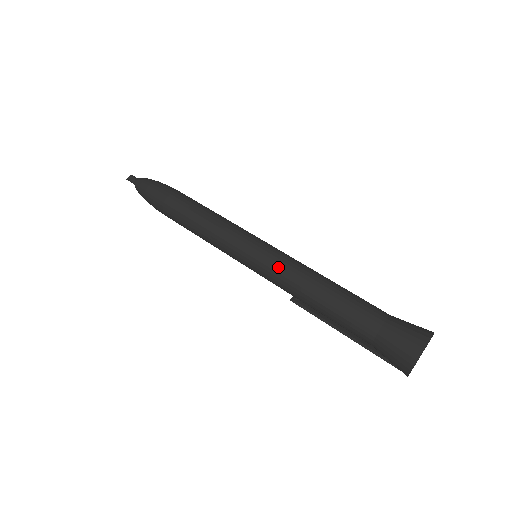
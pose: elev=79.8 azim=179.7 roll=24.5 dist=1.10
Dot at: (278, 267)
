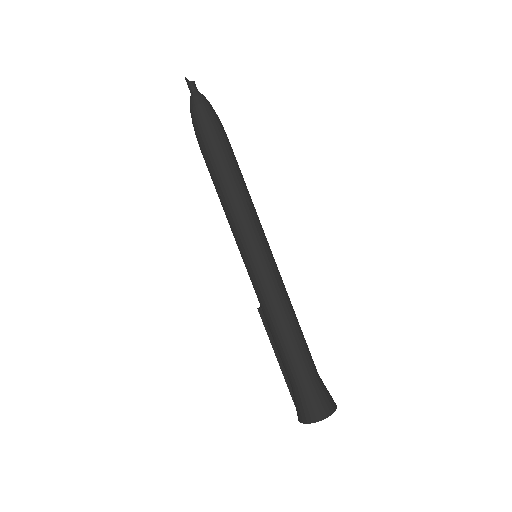
Dot at: (267, 287)
